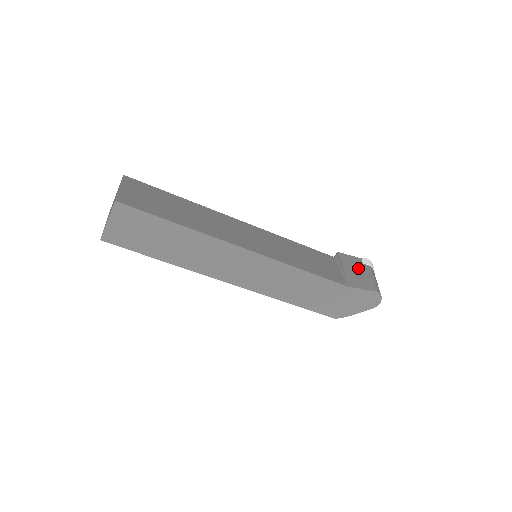
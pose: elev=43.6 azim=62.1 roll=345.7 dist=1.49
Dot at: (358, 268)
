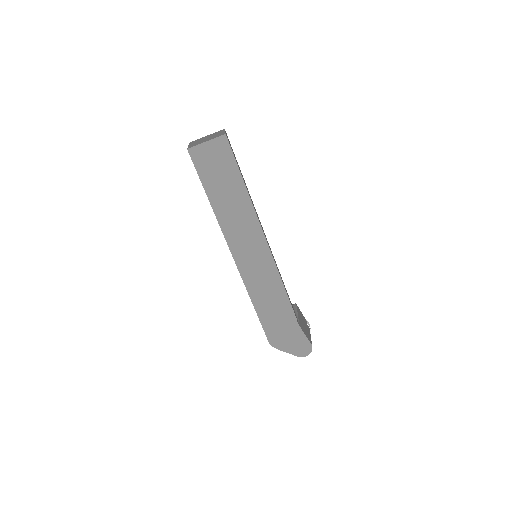
Dot at: (305, 323)
